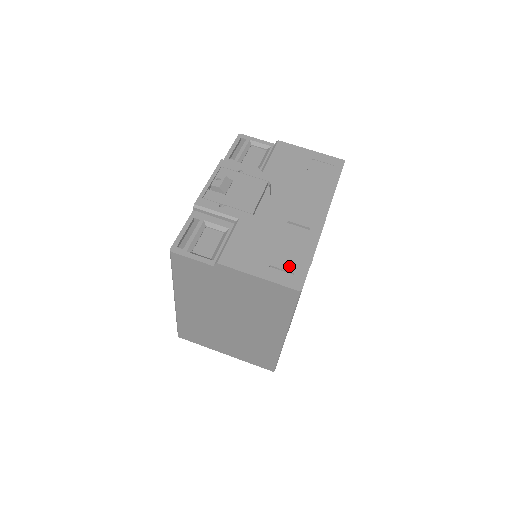
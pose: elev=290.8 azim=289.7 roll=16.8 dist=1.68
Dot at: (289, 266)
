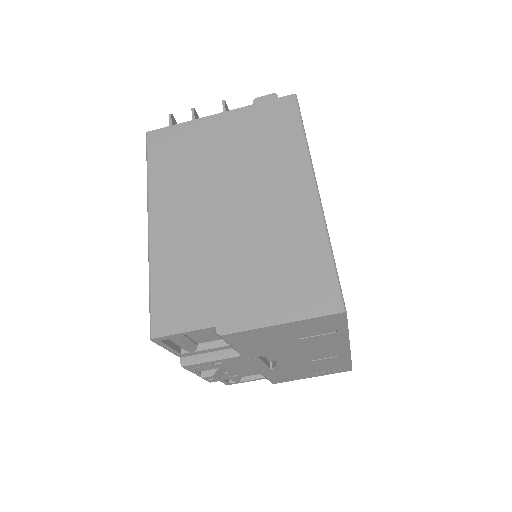
Dot at: occluded
